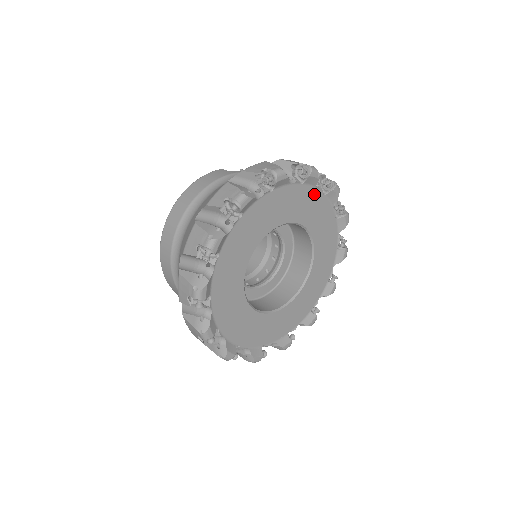
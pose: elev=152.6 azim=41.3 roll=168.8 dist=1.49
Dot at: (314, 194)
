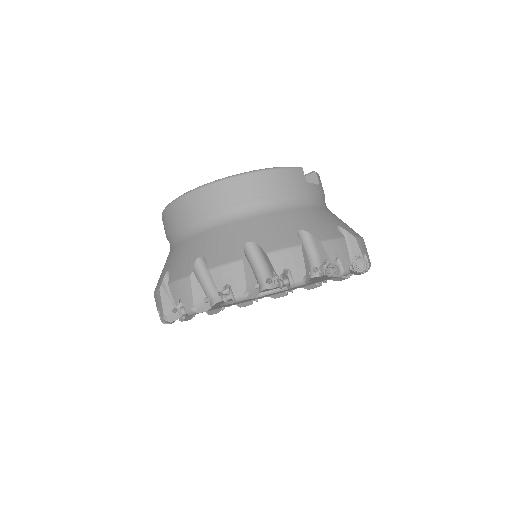
Dot at: occluded
